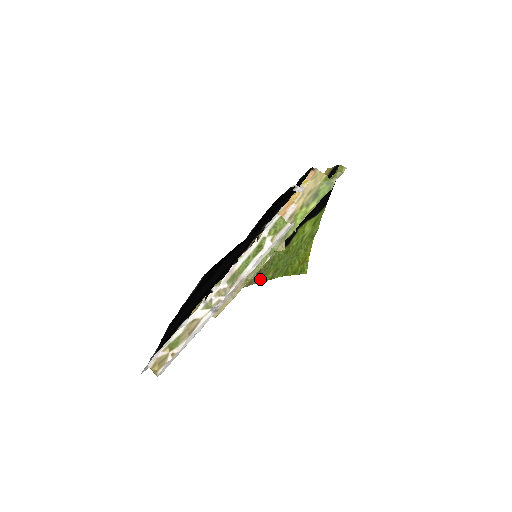
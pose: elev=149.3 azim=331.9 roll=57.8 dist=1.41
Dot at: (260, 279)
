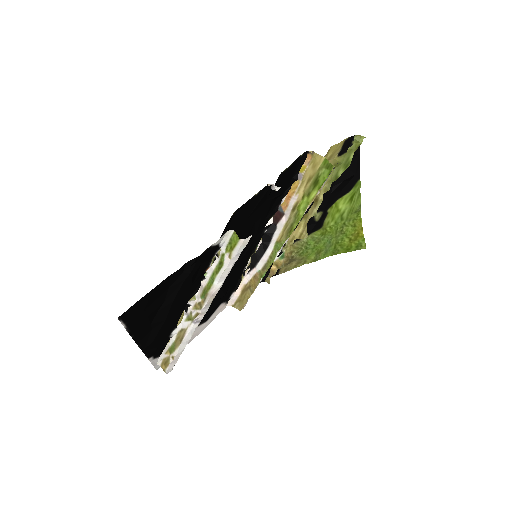
Dot at: (300, 263)
